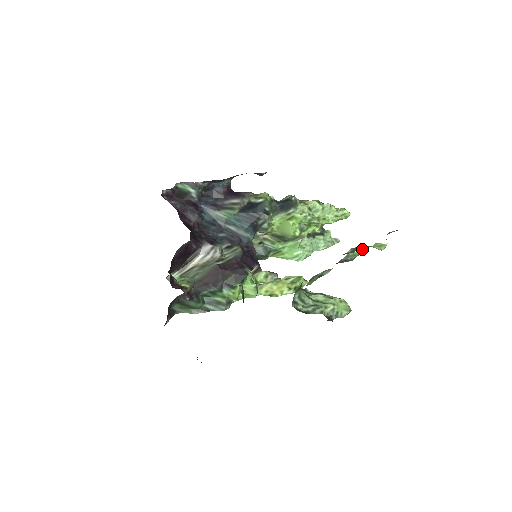
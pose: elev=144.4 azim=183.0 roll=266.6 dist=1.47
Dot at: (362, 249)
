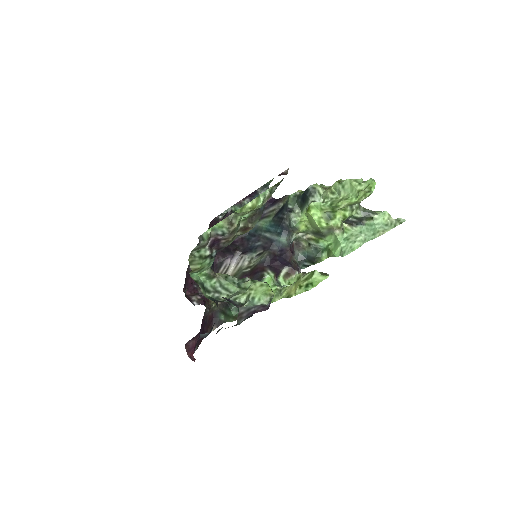
Dot at: (228, 218)
